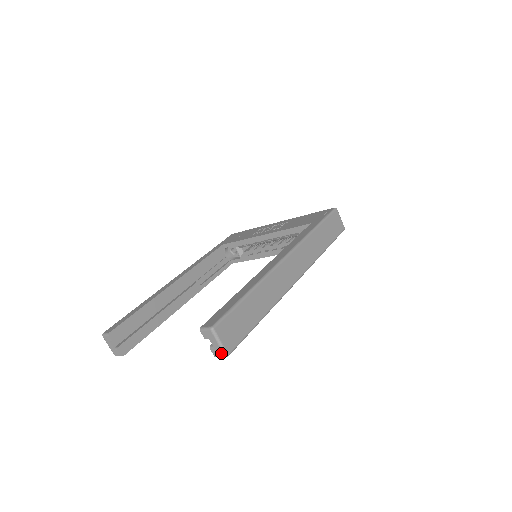
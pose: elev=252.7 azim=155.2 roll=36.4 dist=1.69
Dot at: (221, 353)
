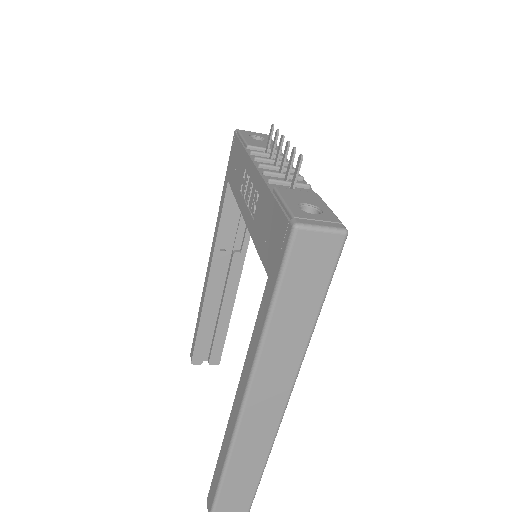
Dot at: out of frame
